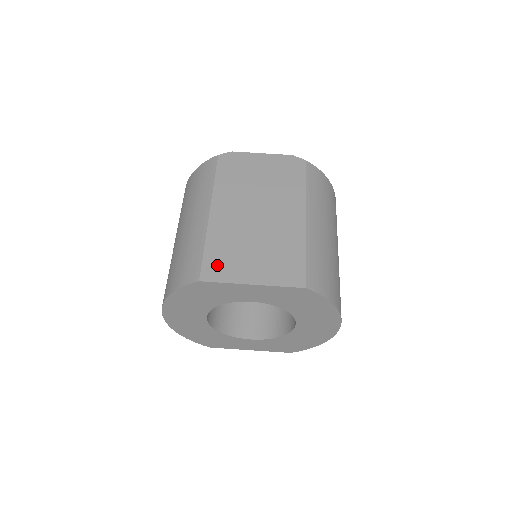
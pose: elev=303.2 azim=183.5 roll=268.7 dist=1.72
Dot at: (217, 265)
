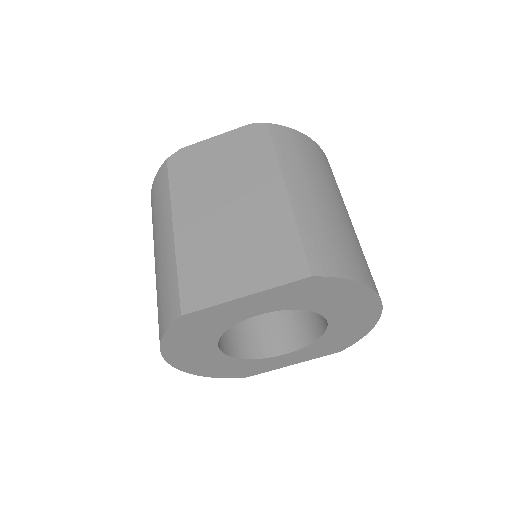
Dot at: (197, 288)
